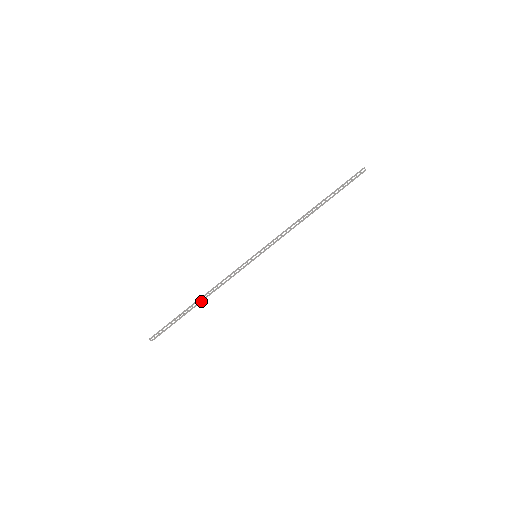
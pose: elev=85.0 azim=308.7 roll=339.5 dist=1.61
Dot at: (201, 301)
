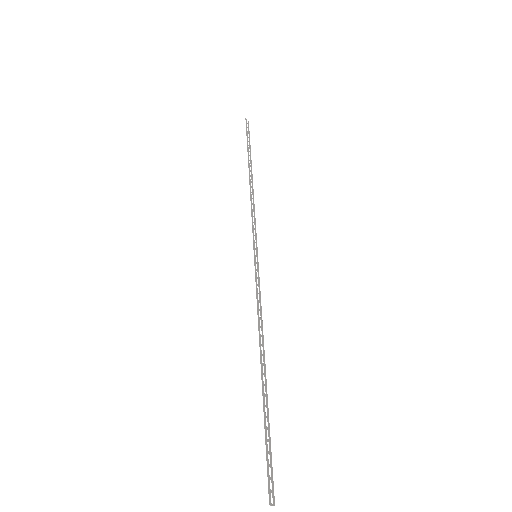
Dot at: (264, 366)
